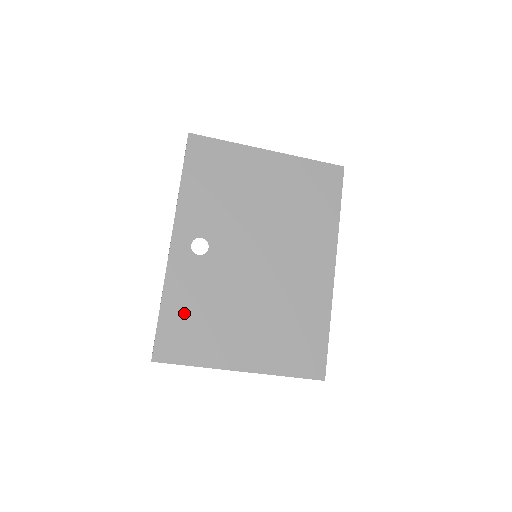
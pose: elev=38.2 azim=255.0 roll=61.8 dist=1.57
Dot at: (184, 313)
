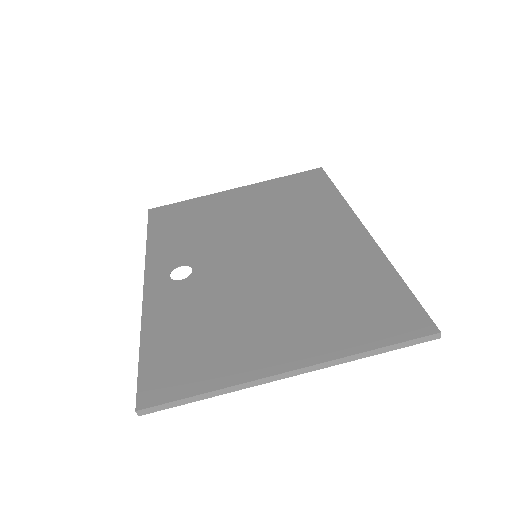
Dot at: (176, 337)
